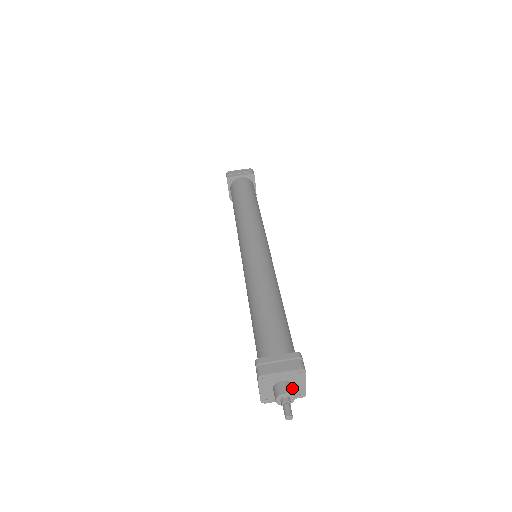
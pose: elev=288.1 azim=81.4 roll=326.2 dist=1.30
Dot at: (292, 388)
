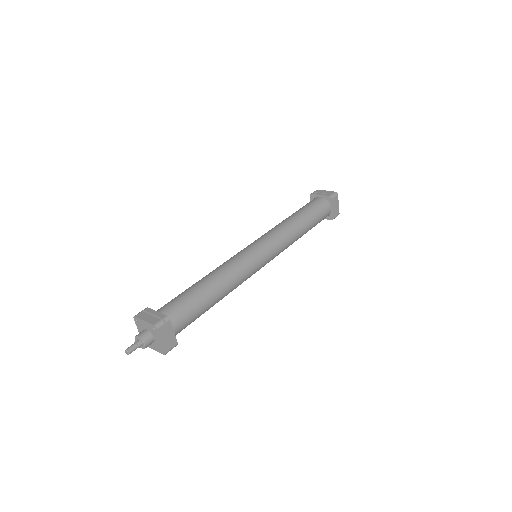
Dot at: (148, 338)
